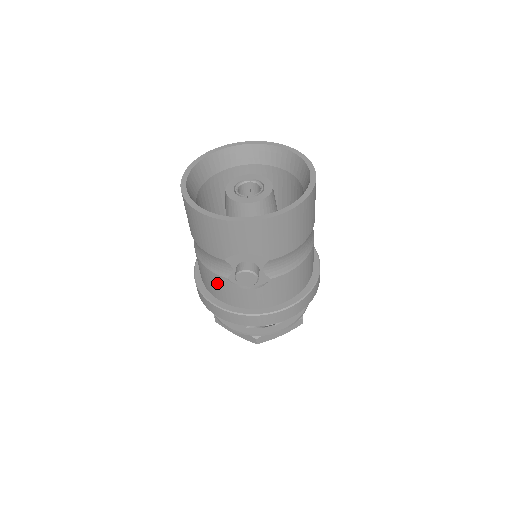
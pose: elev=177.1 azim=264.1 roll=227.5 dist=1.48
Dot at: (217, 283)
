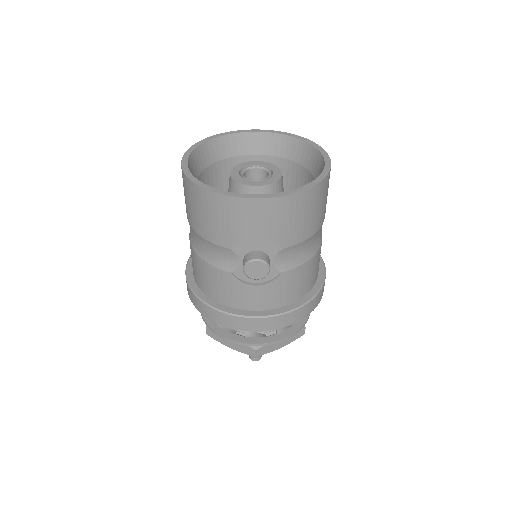
Dot at: (218, 280)
